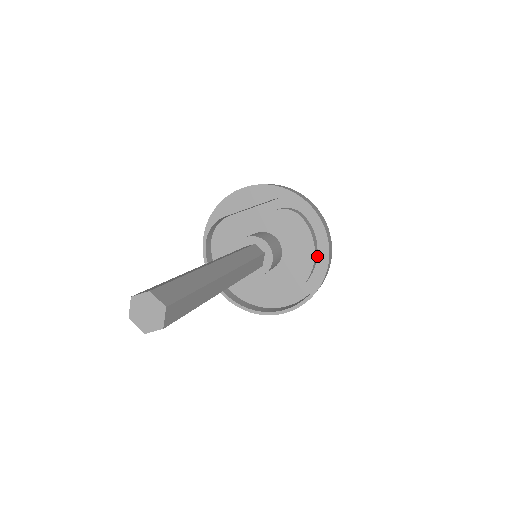
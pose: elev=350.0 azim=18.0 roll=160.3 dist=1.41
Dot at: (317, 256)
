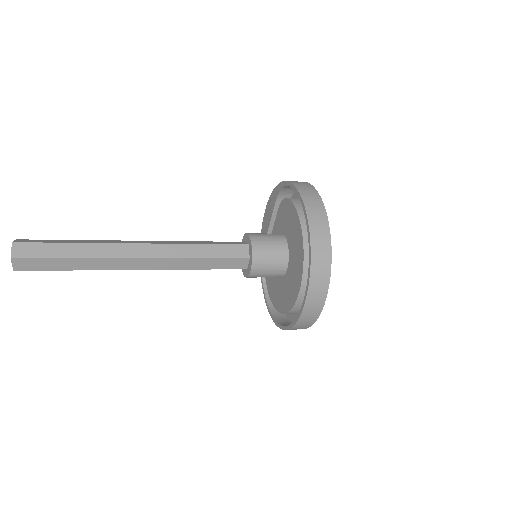
Dot at: occluded
